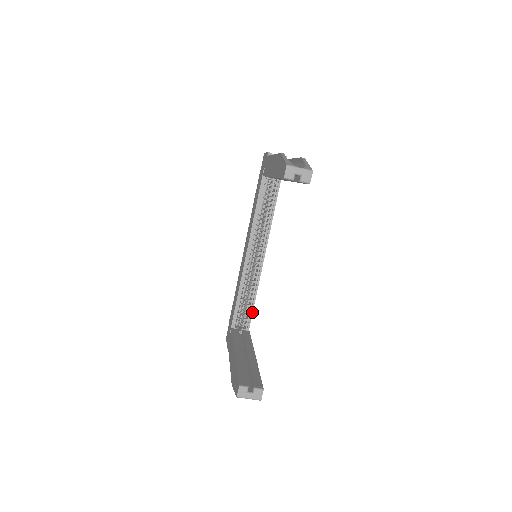
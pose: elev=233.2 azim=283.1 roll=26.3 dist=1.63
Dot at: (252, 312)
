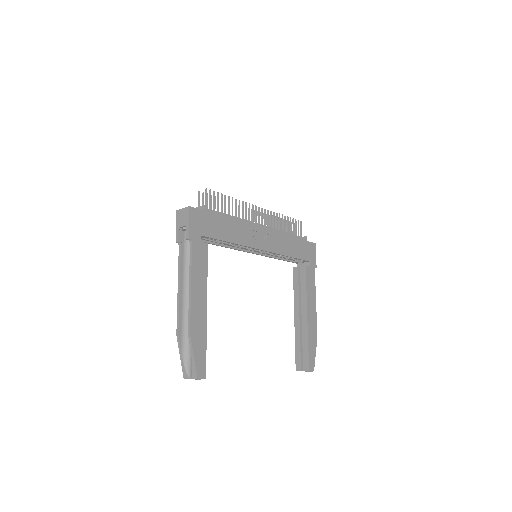
Dot at: (295, 258)
